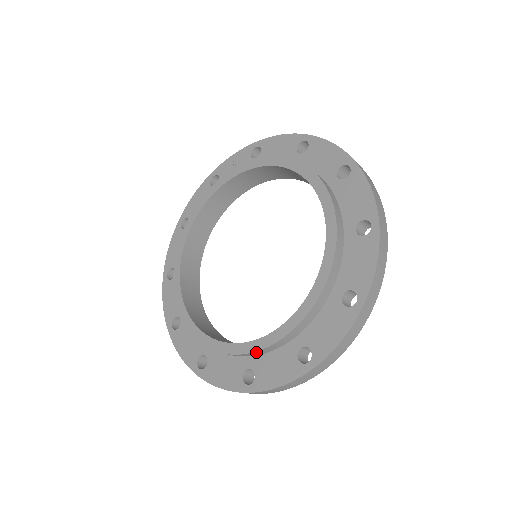
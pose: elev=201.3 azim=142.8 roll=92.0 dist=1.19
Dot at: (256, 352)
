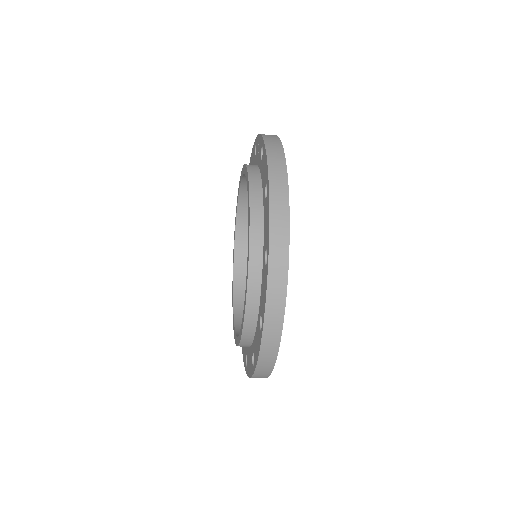
Dot at: occluded
